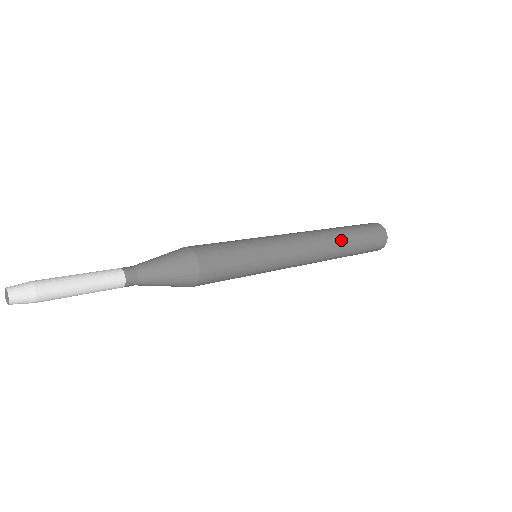
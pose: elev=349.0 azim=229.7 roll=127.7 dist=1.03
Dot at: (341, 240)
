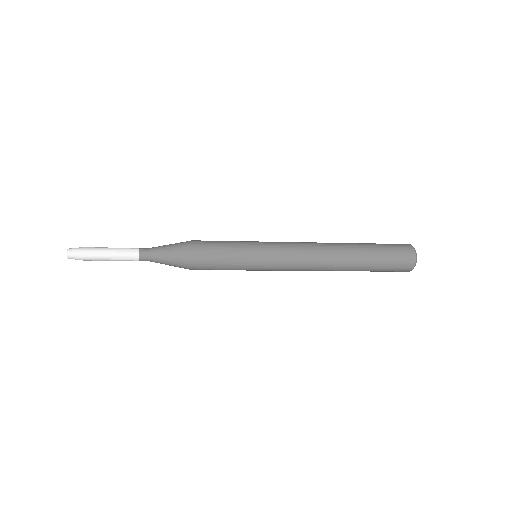
Dot at: (347, 261)
